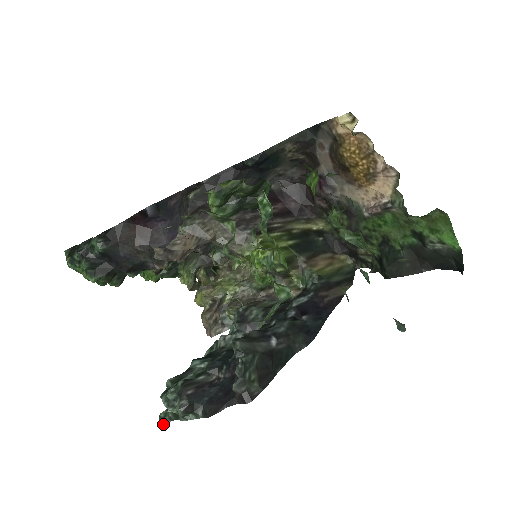
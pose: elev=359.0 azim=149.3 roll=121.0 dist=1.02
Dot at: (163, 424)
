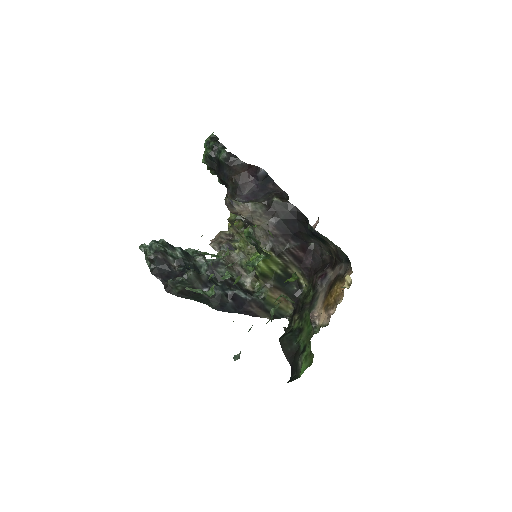
Dot at: (140, 248)
